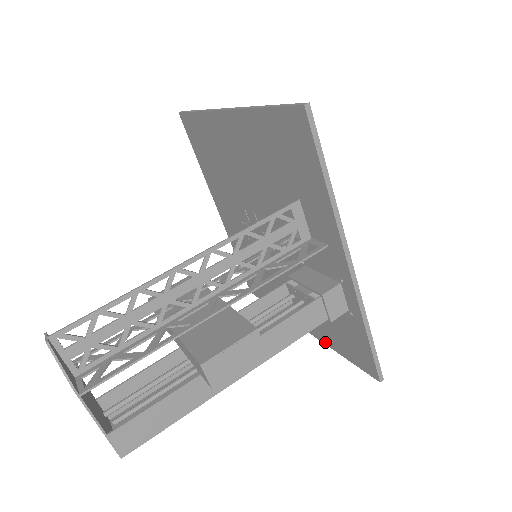
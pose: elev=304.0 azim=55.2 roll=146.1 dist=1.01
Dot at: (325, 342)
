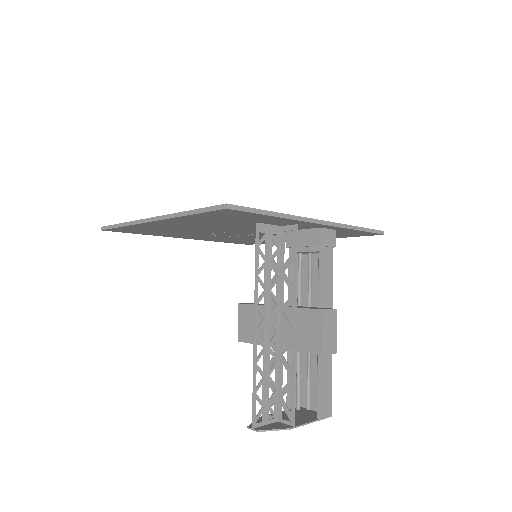
Dot at: occluded
